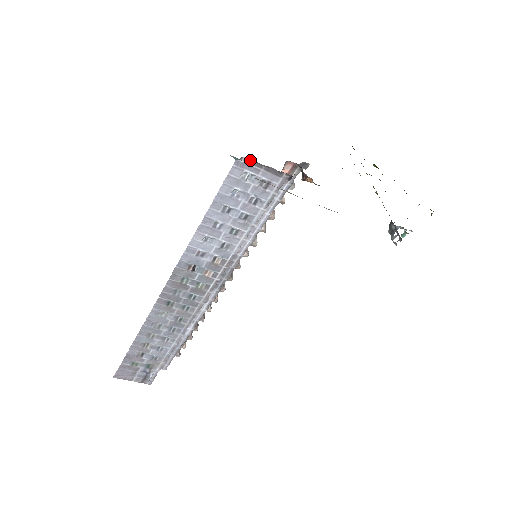
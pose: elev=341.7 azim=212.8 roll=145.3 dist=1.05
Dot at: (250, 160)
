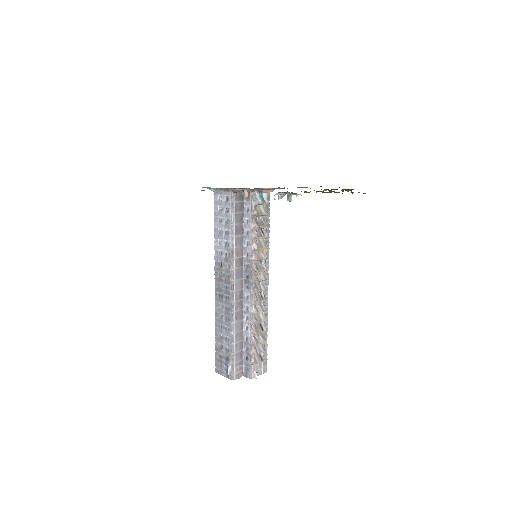
Dot at: (218, 189)
